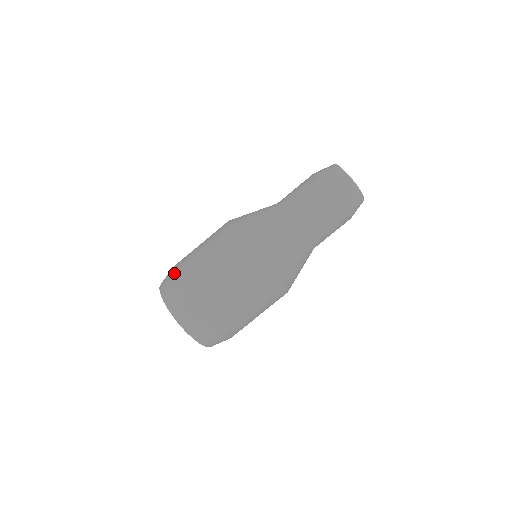
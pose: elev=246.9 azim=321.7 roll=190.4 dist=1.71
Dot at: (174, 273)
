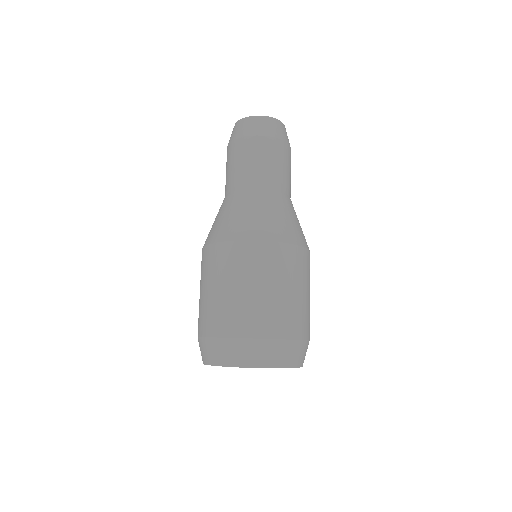
Dot at: (198, 334)
